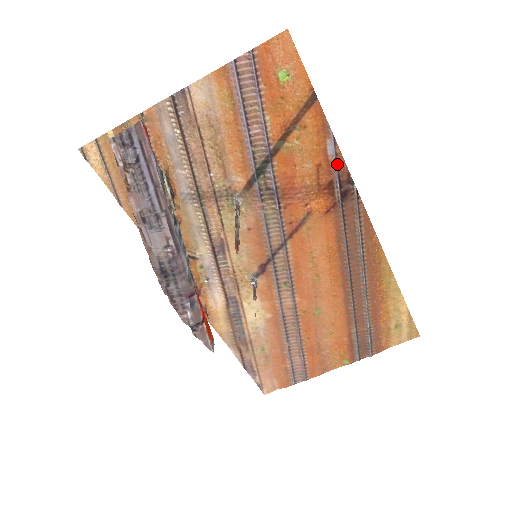
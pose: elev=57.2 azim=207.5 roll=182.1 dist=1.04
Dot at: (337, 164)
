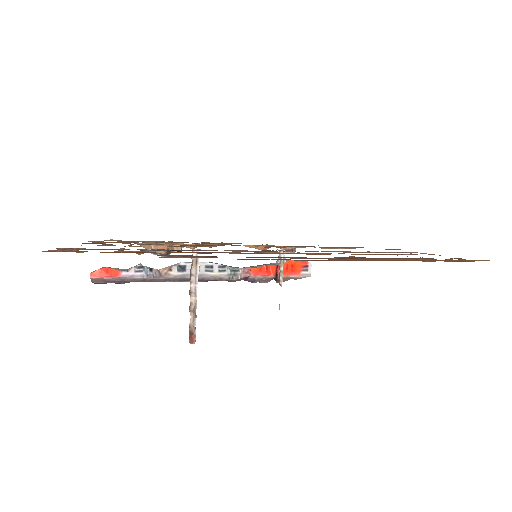
Dot at: (197, 257)
